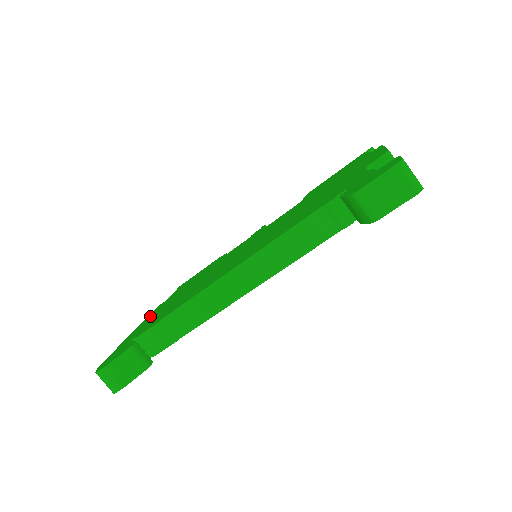
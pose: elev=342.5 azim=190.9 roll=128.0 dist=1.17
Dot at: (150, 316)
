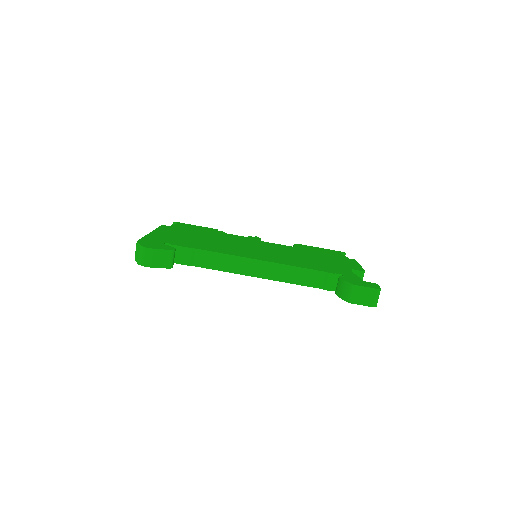
Dot at: (164, 231)
